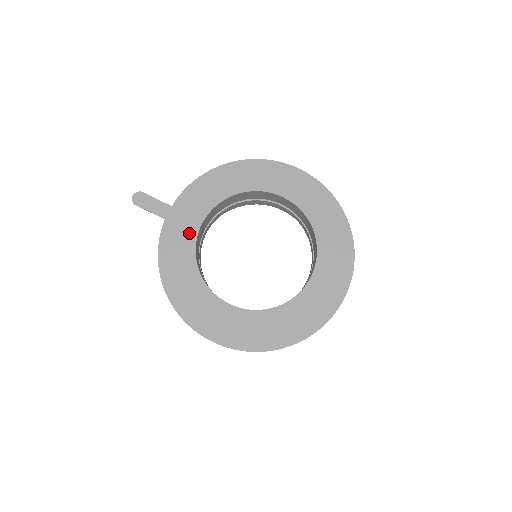
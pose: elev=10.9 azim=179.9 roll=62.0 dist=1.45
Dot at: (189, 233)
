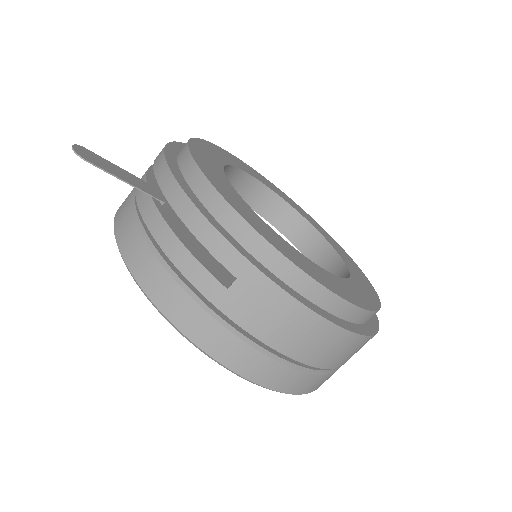
Dot at: (228, 187)
